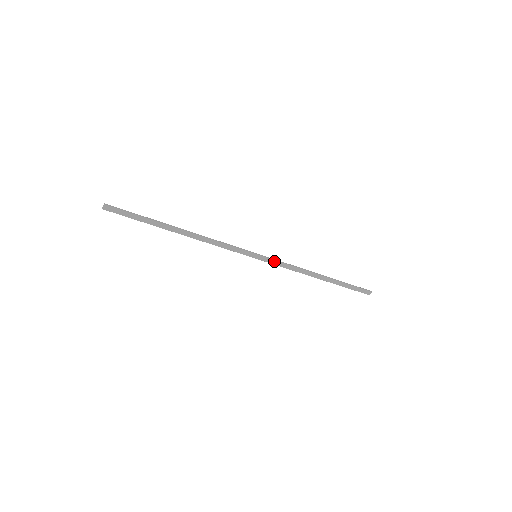
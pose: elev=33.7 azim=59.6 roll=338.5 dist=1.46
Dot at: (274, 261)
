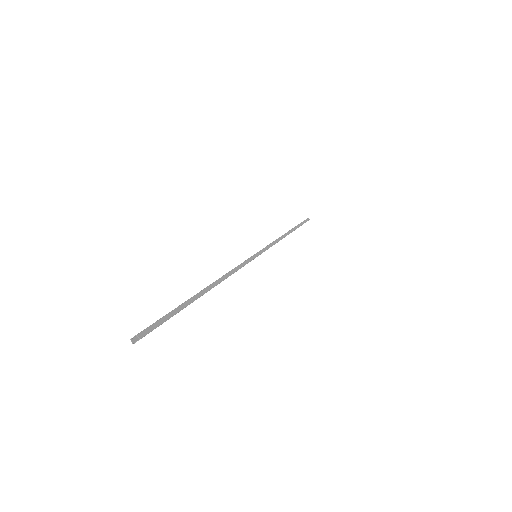
Dot at: (267, 249)
